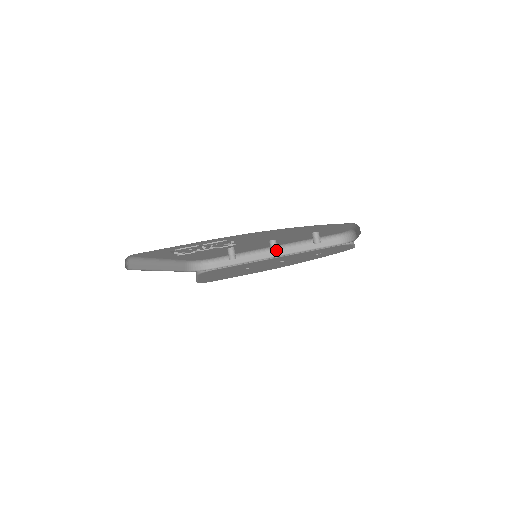
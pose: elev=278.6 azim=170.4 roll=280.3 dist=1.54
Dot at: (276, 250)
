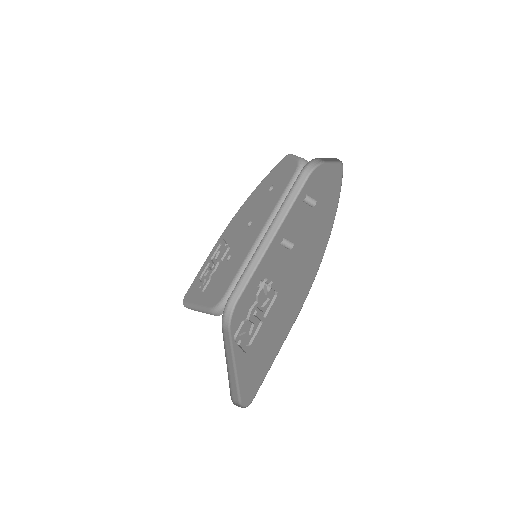
Dot at: (292, 244)
